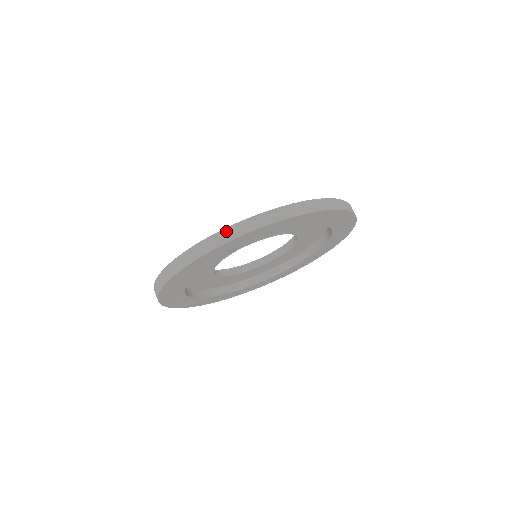
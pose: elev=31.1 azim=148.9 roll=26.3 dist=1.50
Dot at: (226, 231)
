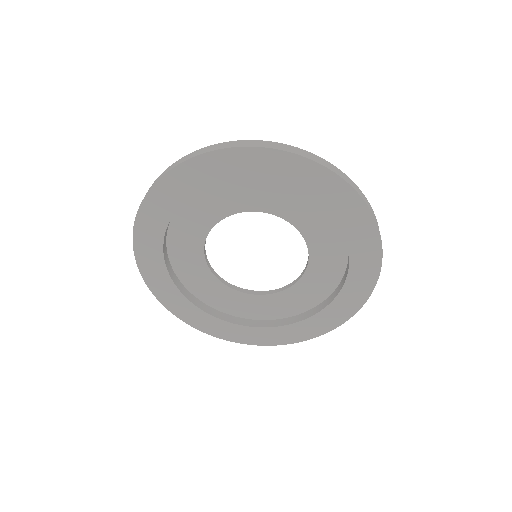
Dot at: occluded
